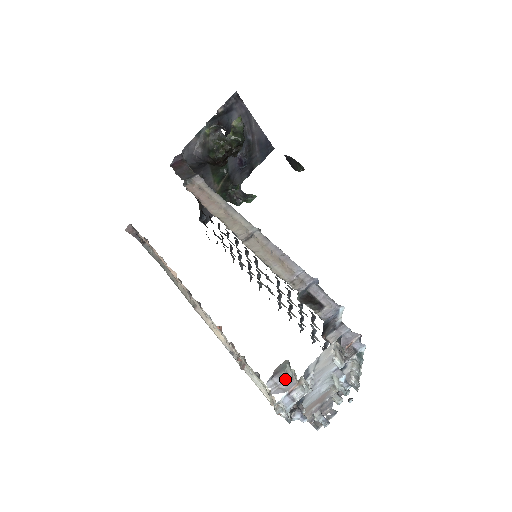
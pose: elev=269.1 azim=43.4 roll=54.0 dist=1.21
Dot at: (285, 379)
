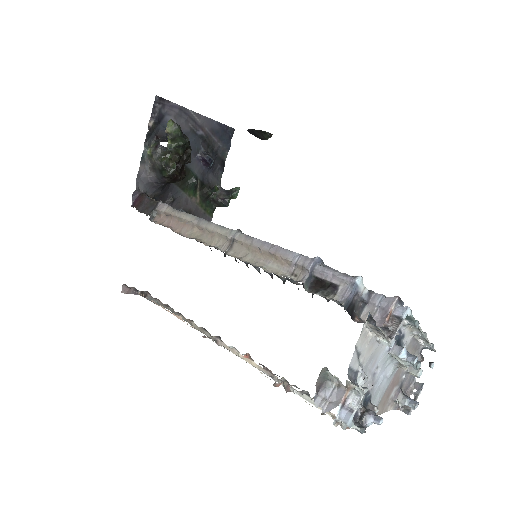
Dot at: (332, 389)
